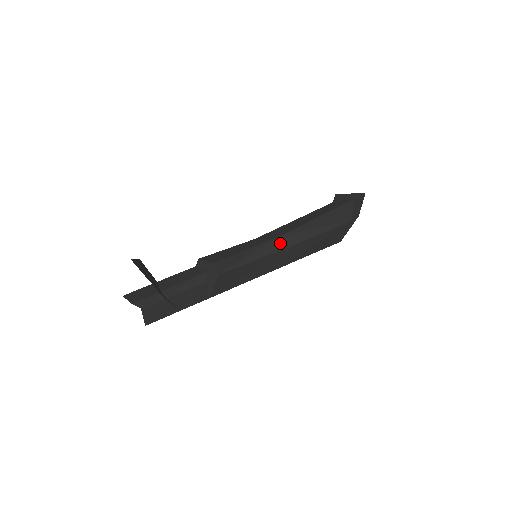
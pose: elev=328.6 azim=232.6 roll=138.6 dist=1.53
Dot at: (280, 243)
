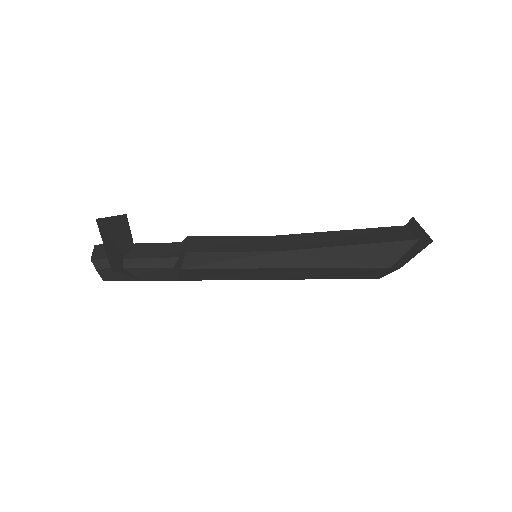
Dot at: (277, 259)
